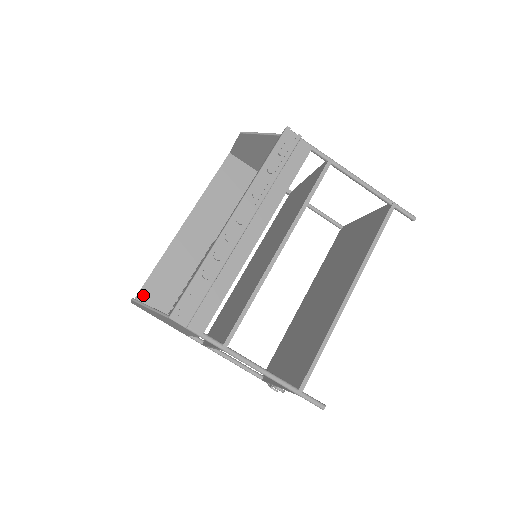
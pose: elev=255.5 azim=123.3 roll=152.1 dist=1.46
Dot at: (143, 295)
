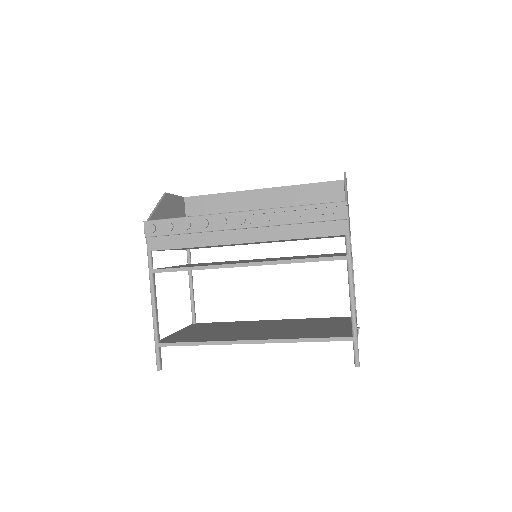
Dot at: (192, 200)
